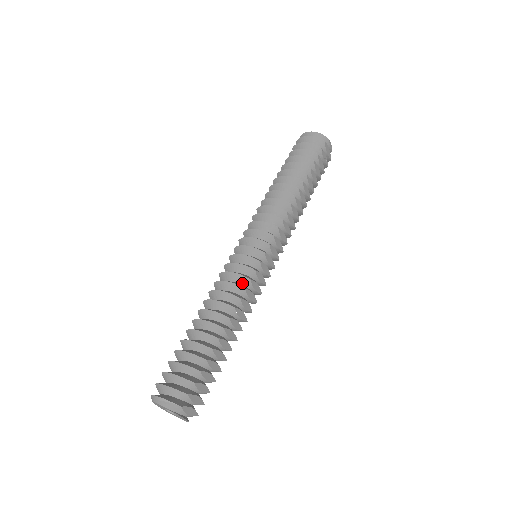
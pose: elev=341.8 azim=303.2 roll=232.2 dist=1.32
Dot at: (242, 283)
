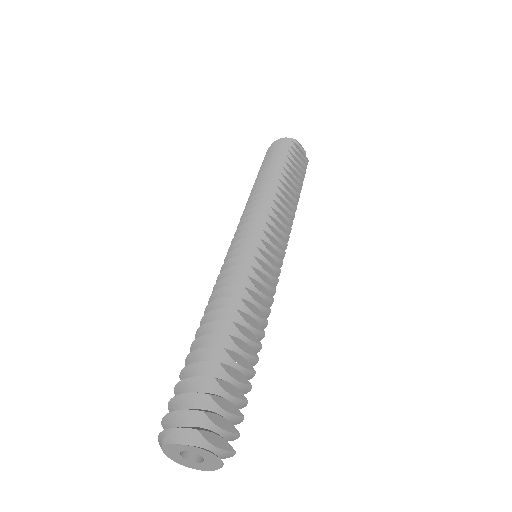
Dot at: occluded
